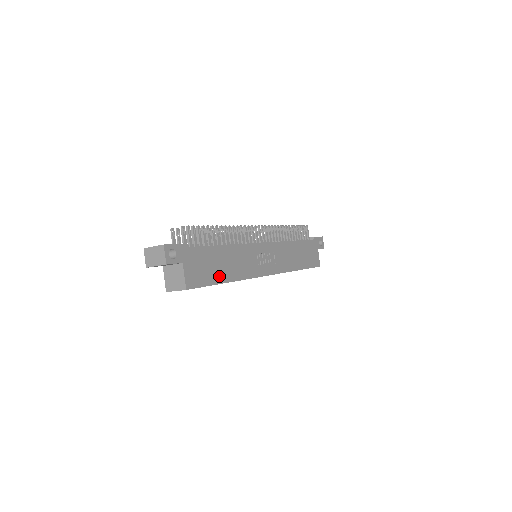
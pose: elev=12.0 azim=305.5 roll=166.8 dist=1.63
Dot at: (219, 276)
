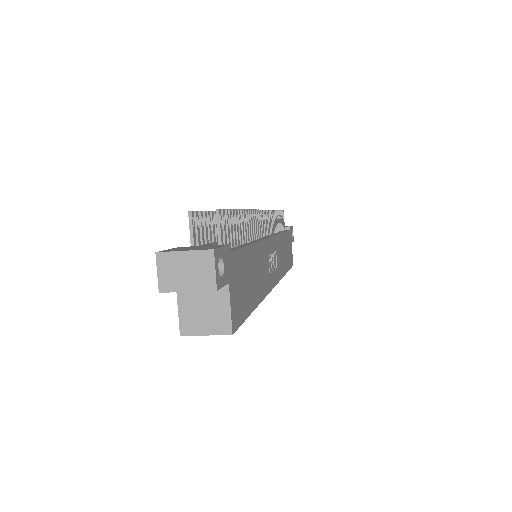
Dot at: (251, 298)
